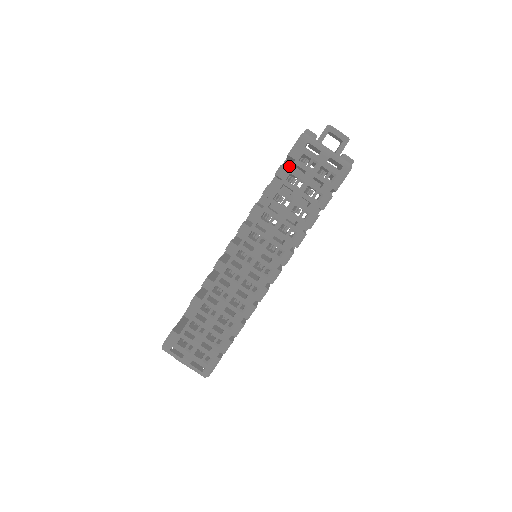
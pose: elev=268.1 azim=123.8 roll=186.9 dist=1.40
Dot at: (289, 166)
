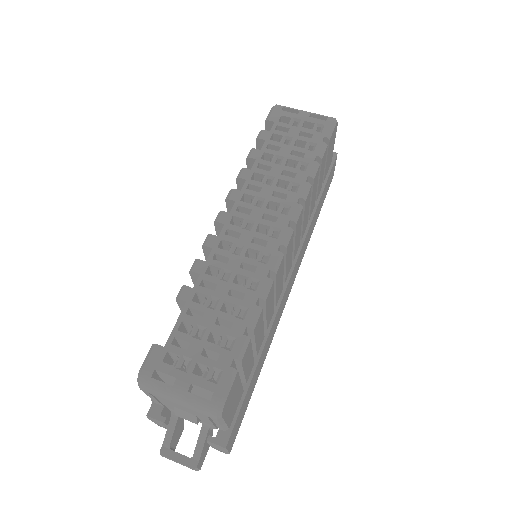
Dot at: occluded
